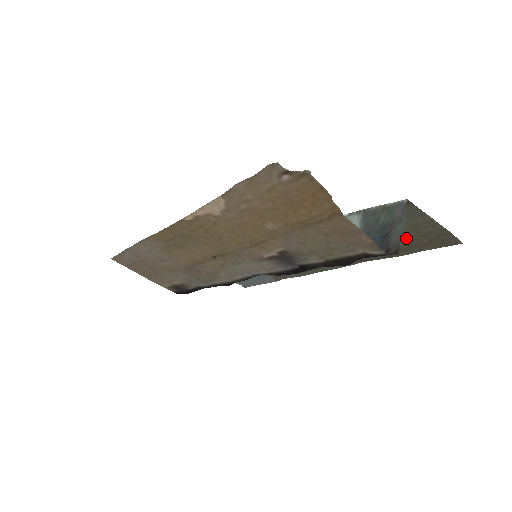
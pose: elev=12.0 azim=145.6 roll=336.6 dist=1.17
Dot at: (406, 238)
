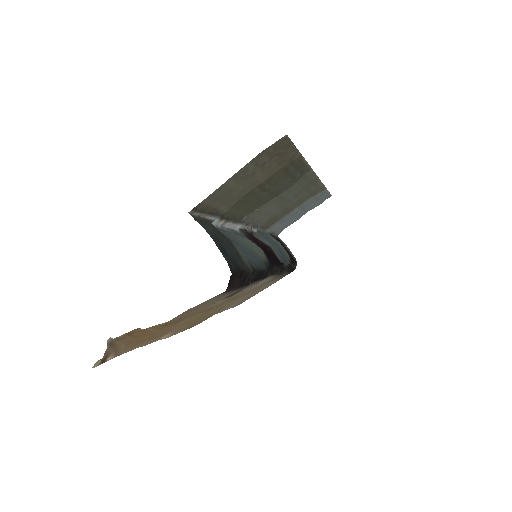
Dot at: (265, 172)
